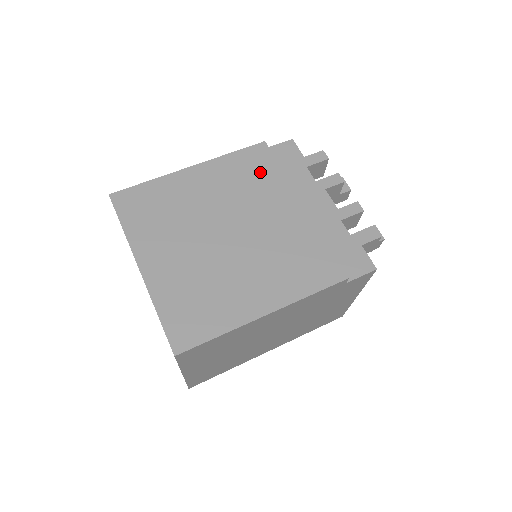
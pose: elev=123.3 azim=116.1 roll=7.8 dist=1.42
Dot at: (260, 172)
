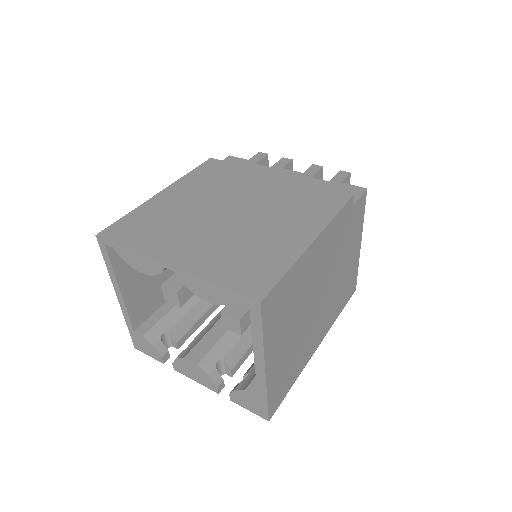
Dot at: (223, 173)
